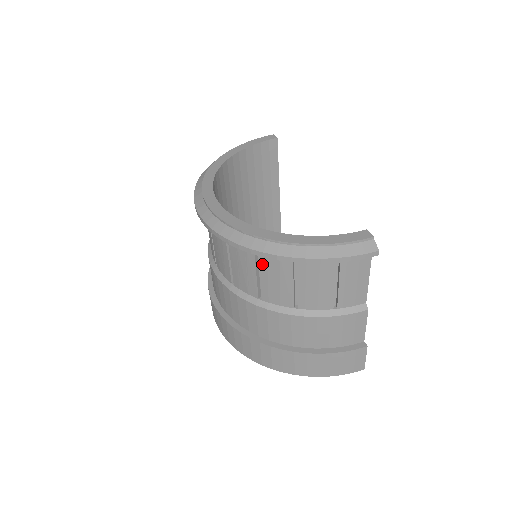
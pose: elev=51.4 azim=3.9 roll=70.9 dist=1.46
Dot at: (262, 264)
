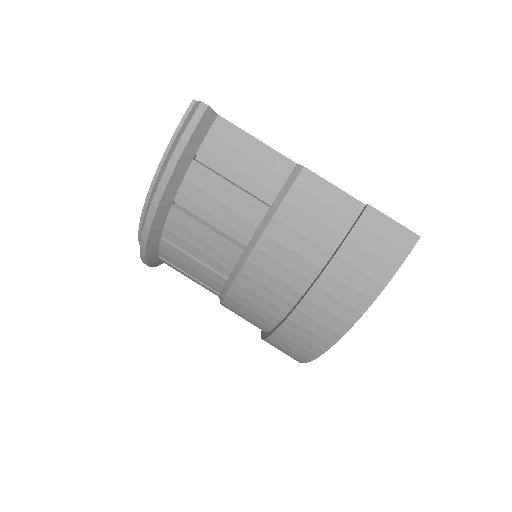
Dot at: (175, 241)
